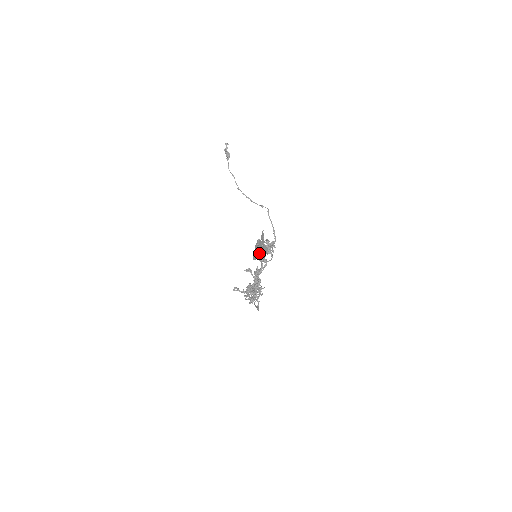
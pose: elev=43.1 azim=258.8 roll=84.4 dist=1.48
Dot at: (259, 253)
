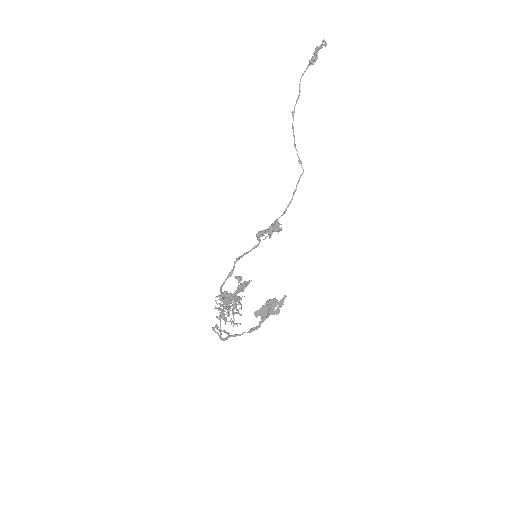
Dot at: (265, 317)
